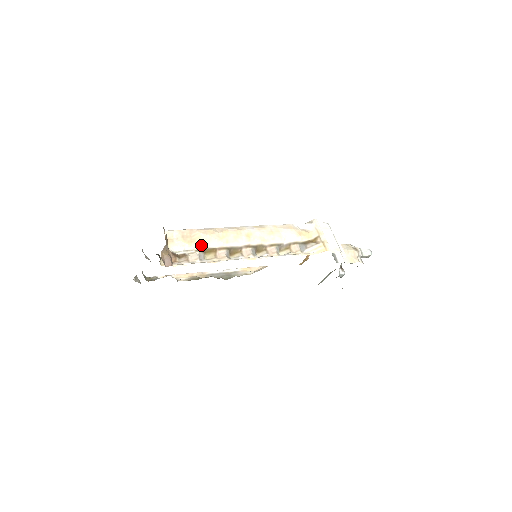
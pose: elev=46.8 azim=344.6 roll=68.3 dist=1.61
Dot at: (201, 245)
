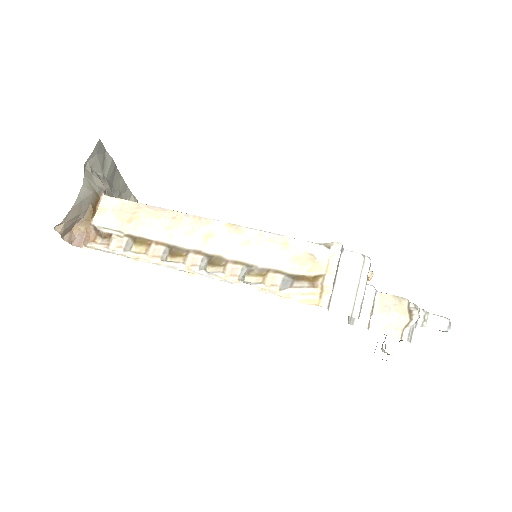
Dot at: (134, 230)
